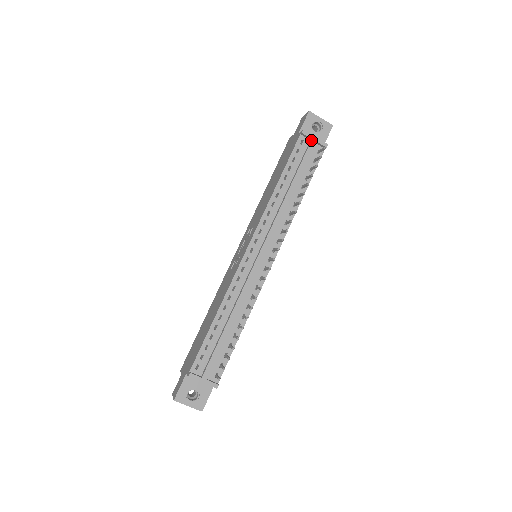
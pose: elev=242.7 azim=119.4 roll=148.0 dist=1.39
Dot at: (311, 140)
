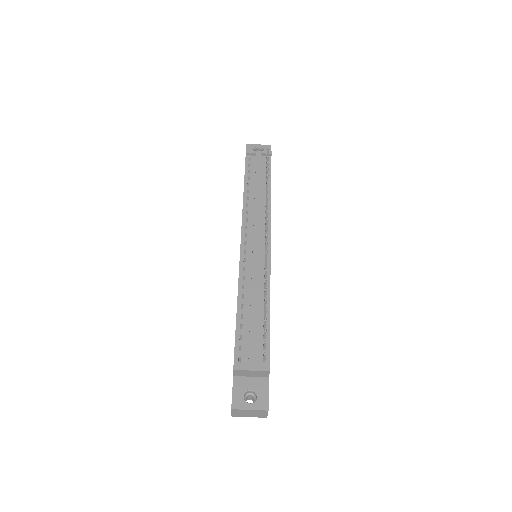
Dot at: (256, 154)
